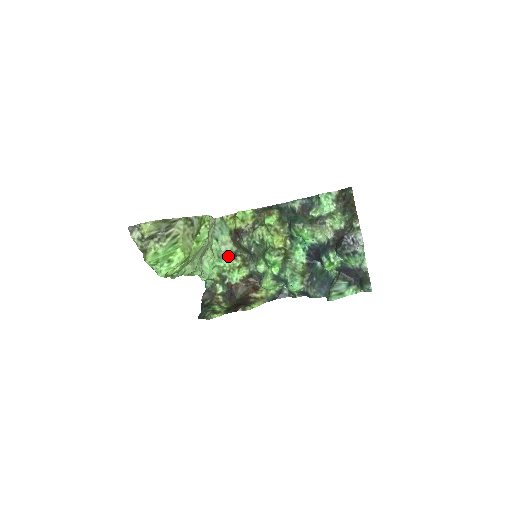
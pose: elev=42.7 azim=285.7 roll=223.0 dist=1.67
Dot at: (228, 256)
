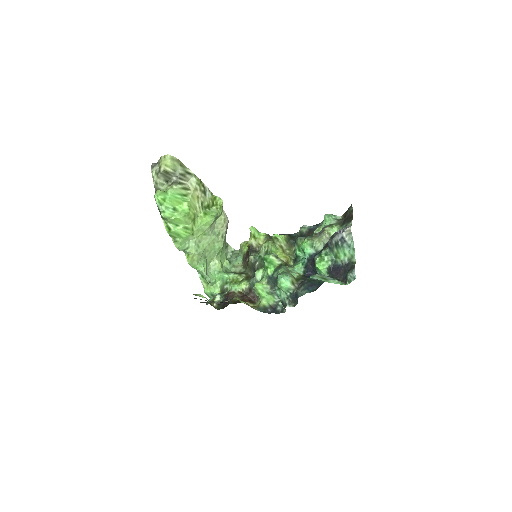
Dot at: (235, 273)
